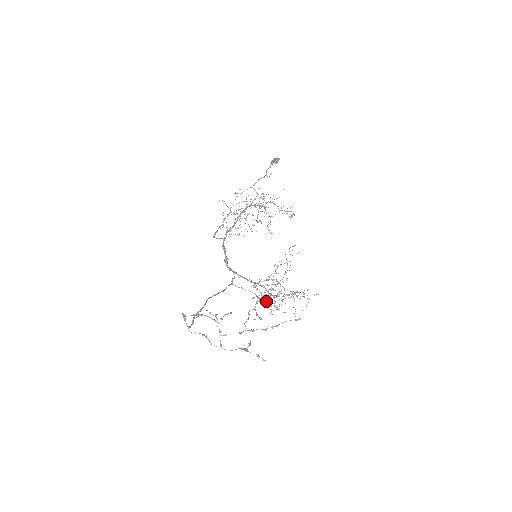
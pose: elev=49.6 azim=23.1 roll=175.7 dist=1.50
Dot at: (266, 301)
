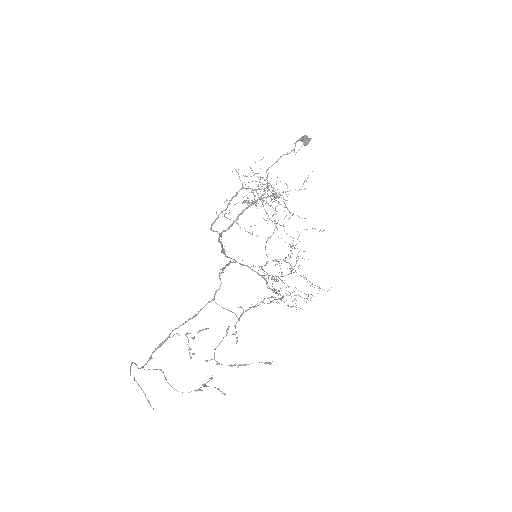
Dot at: (273, 279)
